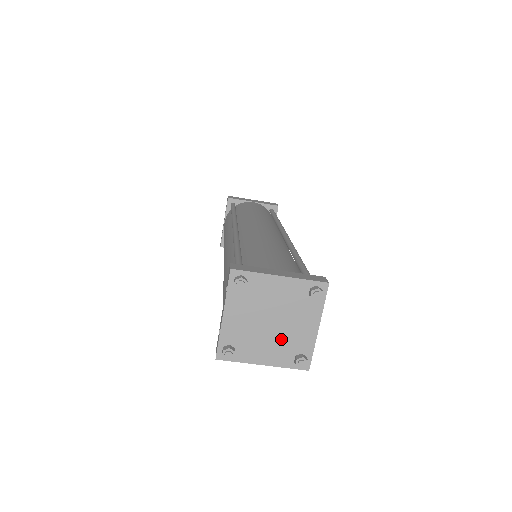
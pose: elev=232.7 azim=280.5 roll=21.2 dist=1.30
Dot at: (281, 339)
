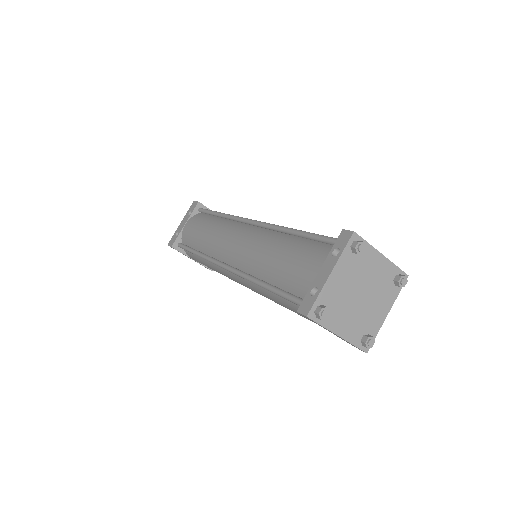
Dot at: (361, 314)
